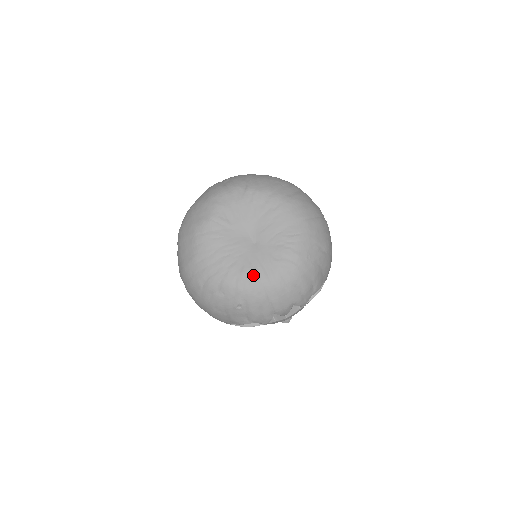
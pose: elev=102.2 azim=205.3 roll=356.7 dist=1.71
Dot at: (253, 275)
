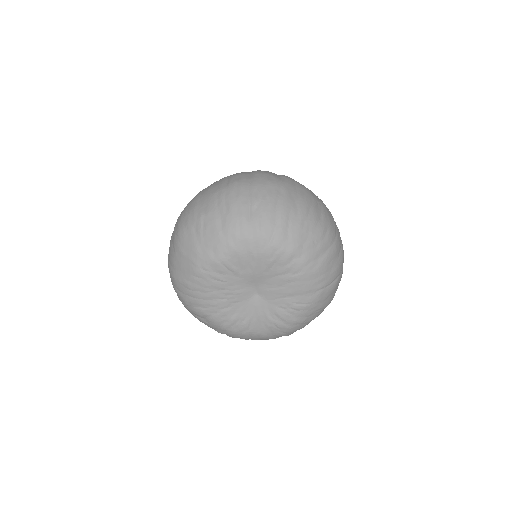
Dot at: (243, 324)
